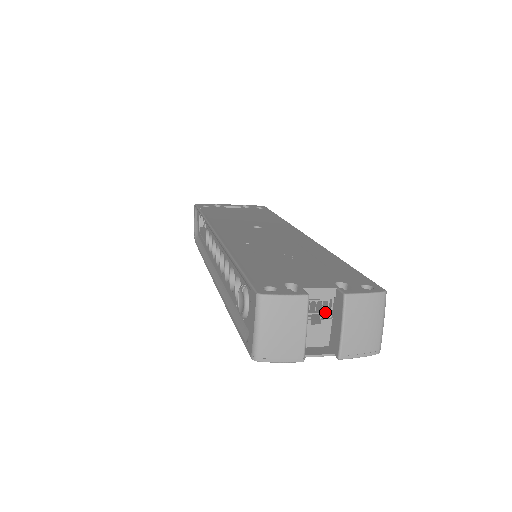
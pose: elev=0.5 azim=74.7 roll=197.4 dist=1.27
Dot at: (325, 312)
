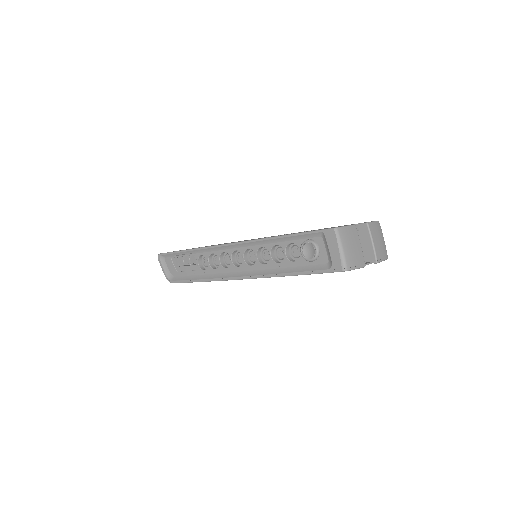
Dot at: occluded
